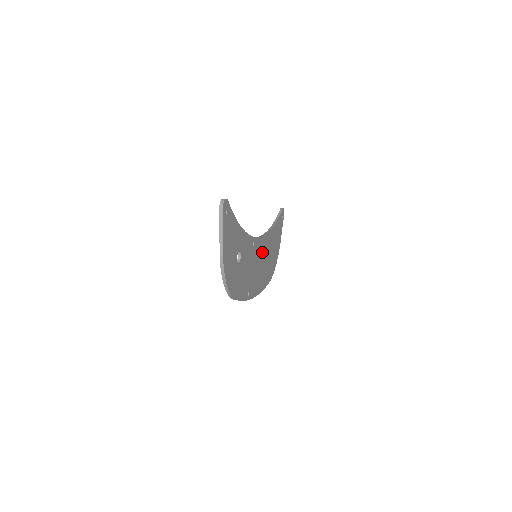
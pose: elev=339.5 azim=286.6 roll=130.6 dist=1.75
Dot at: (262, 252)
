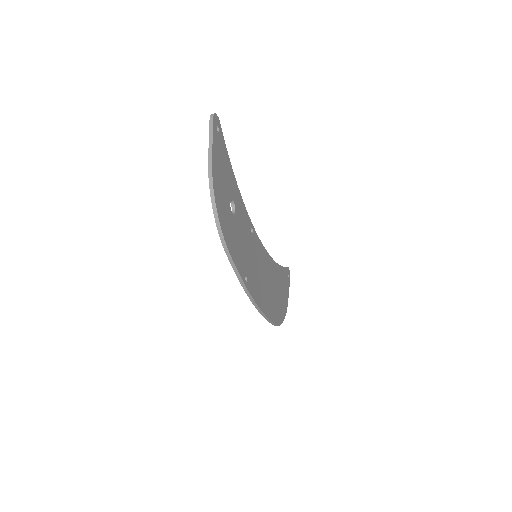
Dot at: (264, 265)
